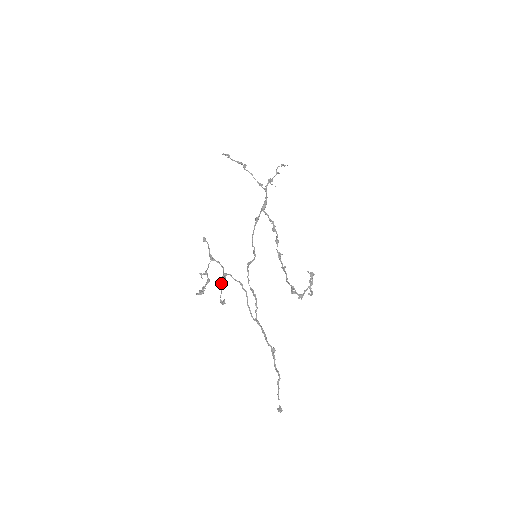
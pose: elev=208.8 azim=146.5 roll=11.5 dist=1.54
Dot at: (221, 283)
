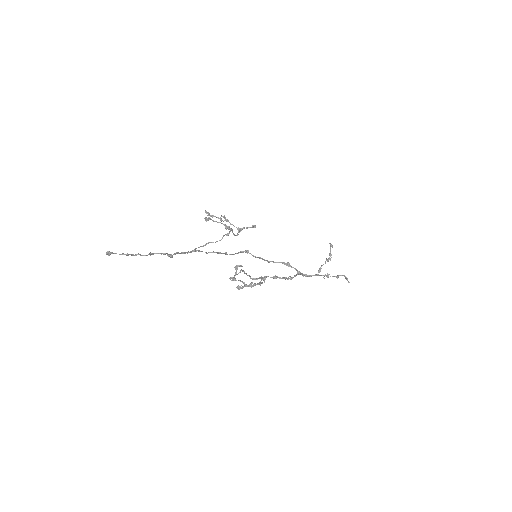
Dot at: occluded
